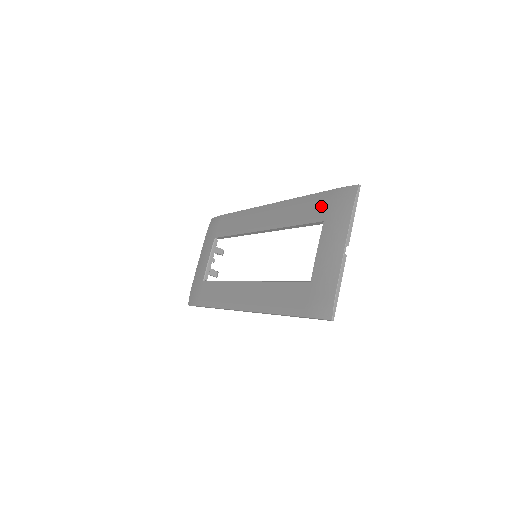
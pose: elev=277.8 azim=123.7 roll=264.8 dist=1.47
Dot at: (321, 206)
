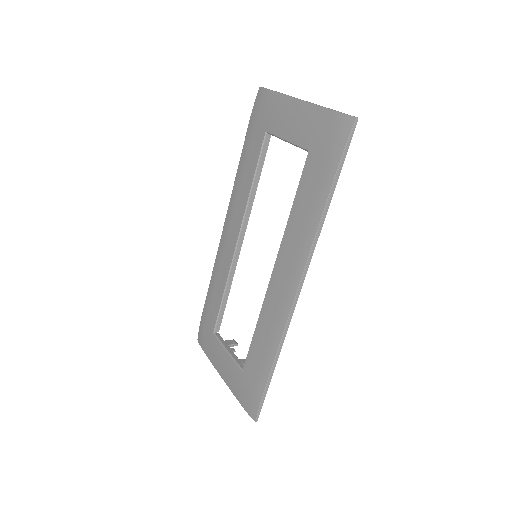
Dot at: (254, 137)
